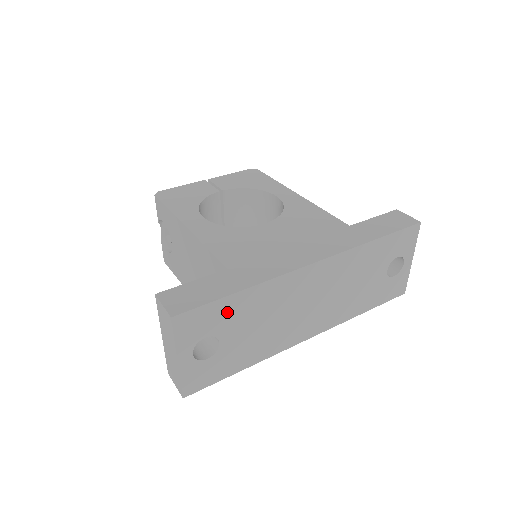
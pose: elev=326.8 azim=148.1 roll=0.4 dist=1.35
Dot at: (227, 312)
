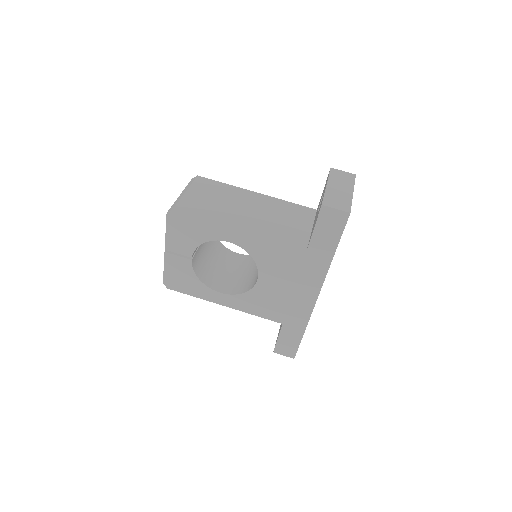
Dot at: occluded
